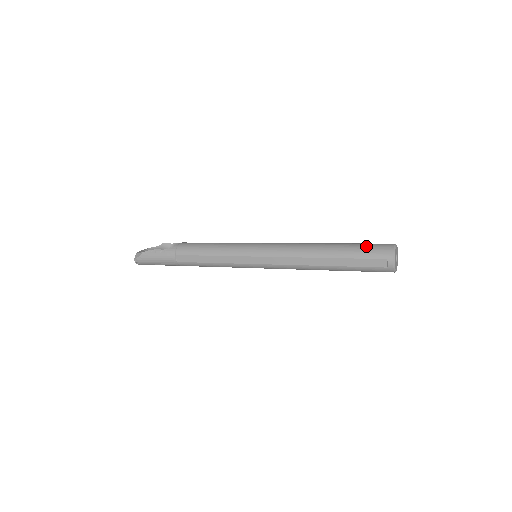
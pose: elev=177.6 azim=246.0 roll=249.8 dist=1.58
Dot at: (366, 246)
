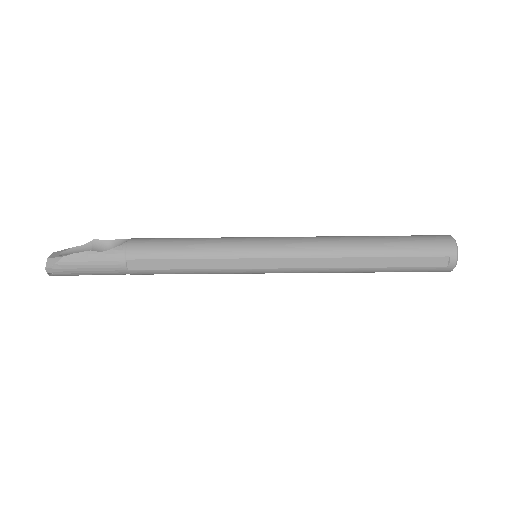
Dot at: (419, 240)
